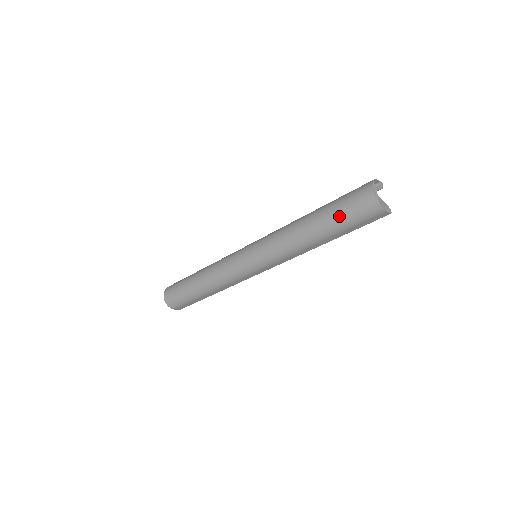
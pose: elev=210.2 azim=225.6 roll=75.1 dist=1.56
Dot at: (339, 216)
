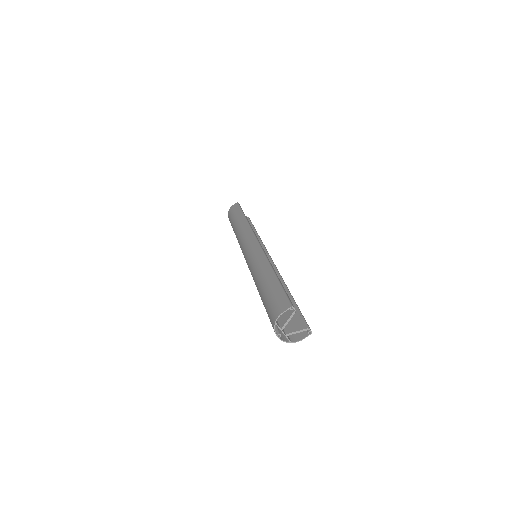
Dot at: occluded
